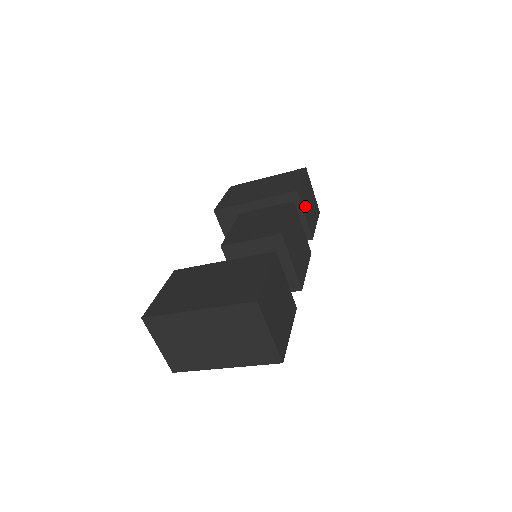
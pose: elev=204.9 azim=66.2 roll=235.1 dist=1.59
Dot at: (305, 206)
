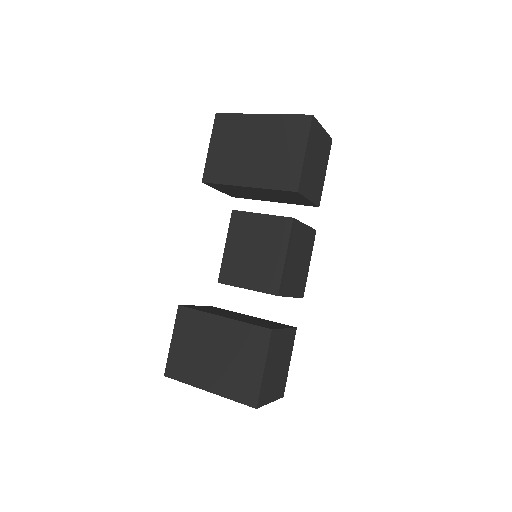
Dot at: (309, 185)
